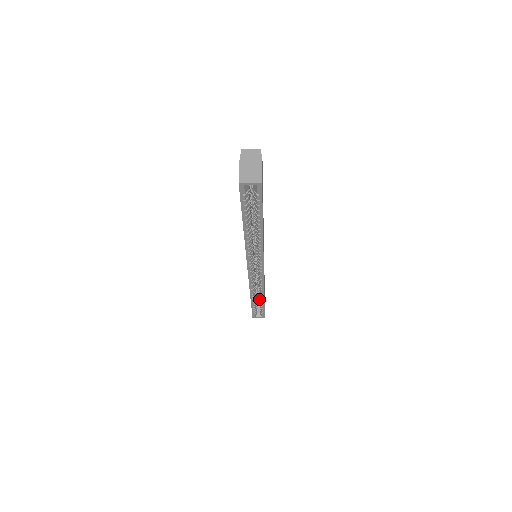
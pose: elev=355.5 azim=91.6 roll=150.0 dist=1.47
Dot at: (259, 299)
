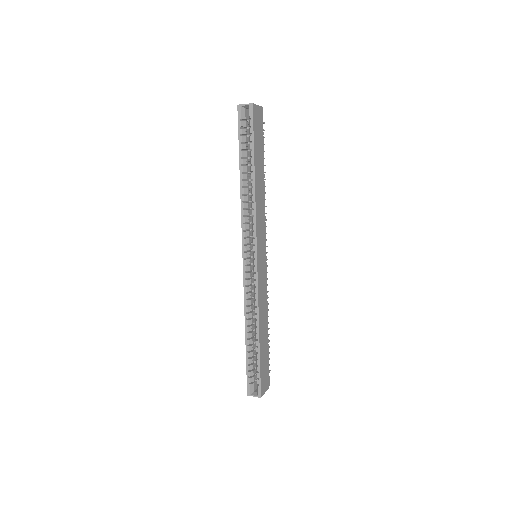
Dot at: occluded
